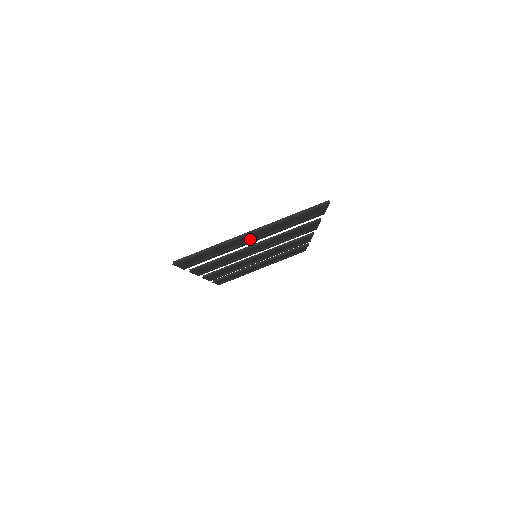
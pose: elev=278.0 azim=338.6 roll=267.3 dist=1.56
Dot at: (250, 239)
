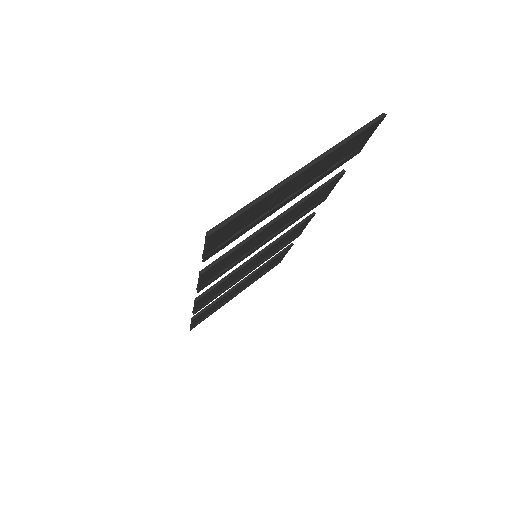
Dot at: (288, 194)
